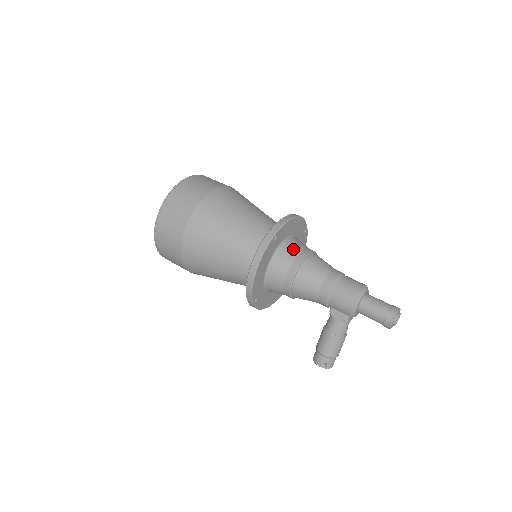
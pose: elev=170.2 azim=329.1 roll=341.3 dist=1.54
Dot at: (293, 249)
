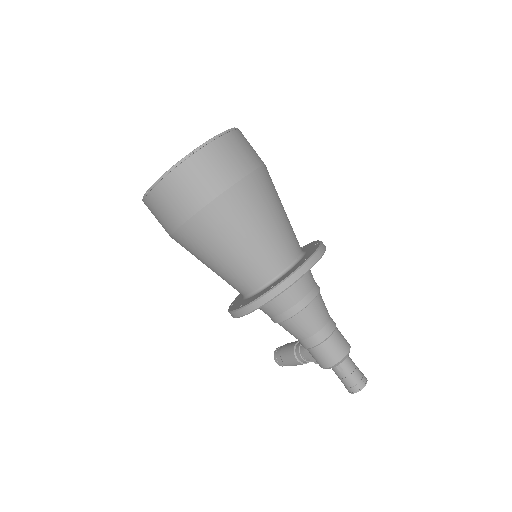
Dot at: (294, 295)
